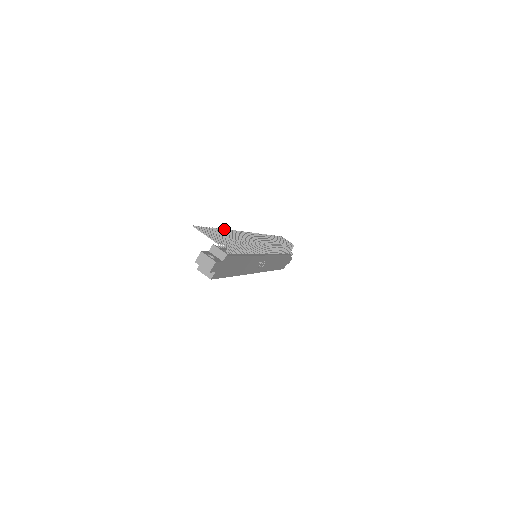
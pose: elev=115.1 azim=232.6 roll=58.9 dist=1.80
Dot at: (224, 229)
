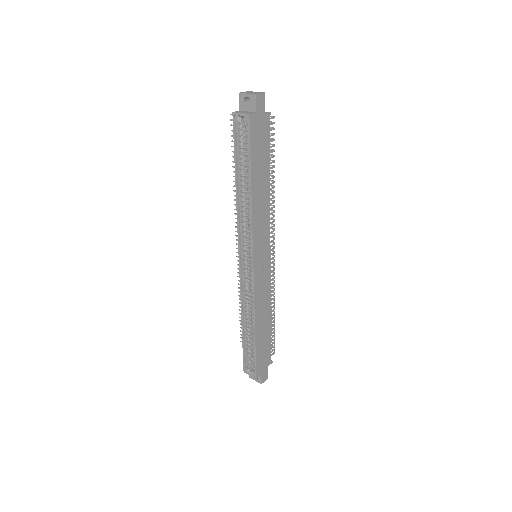
Dot at: occluded
